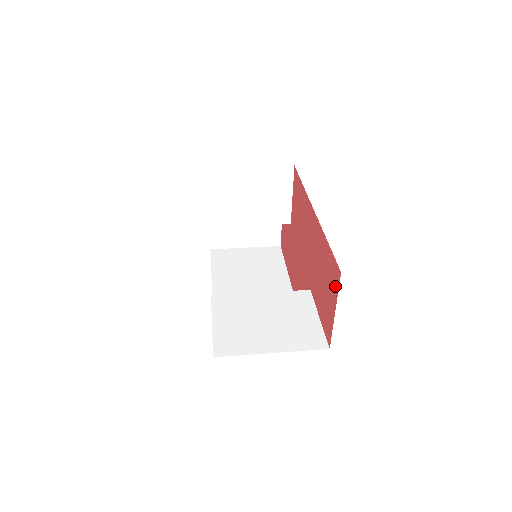
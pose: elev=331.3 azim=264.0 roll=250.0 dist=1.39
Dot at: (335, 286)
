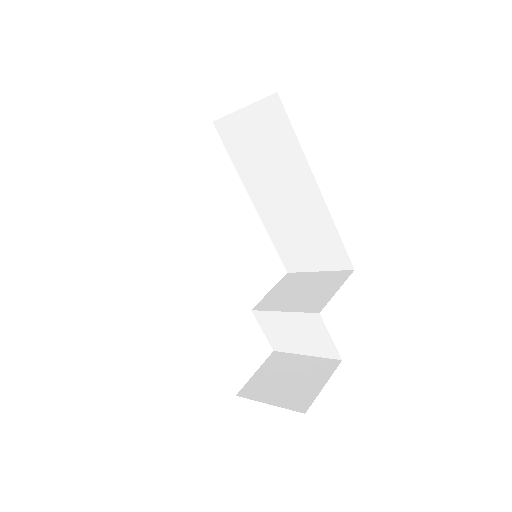
Dot at: occluded
